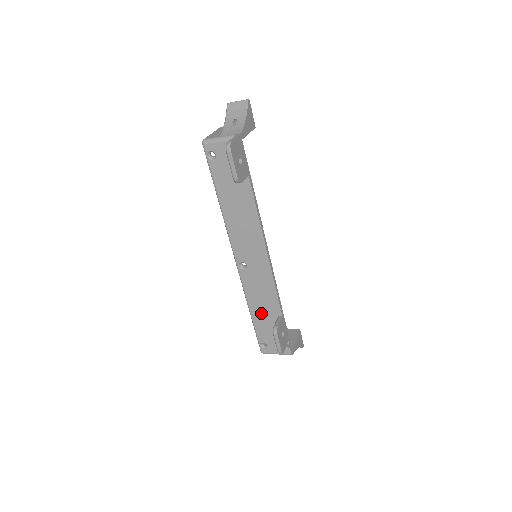
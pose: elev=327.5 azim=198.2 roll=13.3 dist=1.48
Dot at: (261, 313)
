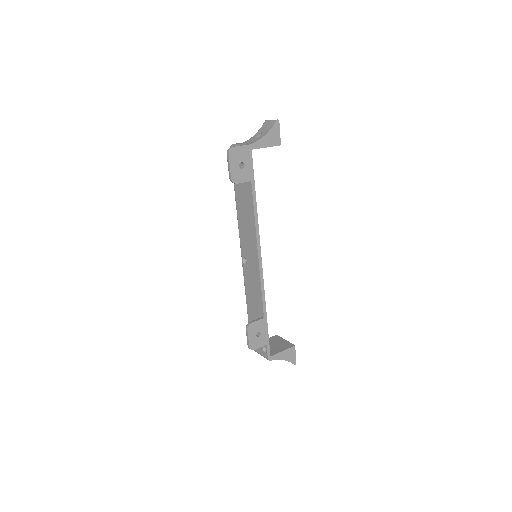
Dot at: (252, 309)
